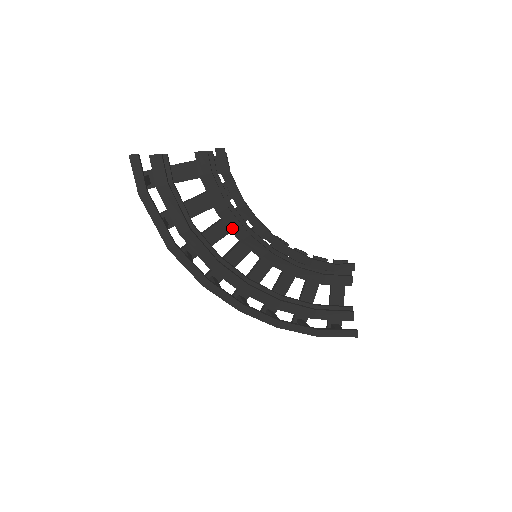
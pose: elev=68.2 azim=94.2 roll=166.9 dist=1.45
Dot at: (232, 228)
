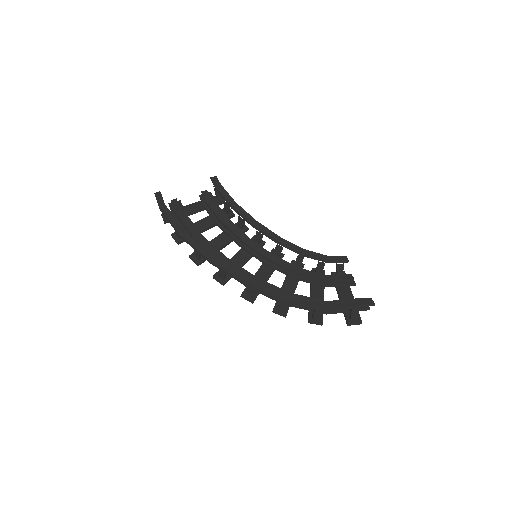
Dot at: (232, 235)
